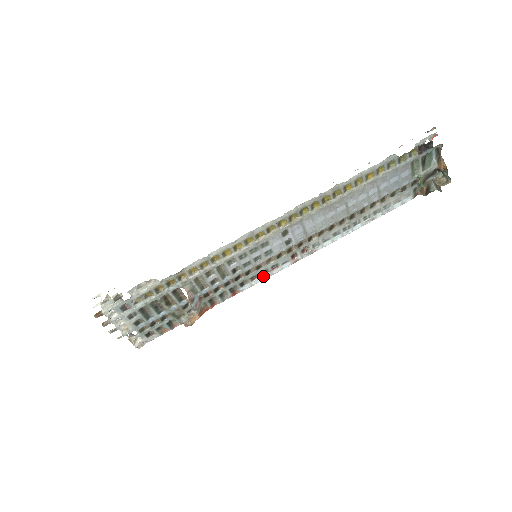
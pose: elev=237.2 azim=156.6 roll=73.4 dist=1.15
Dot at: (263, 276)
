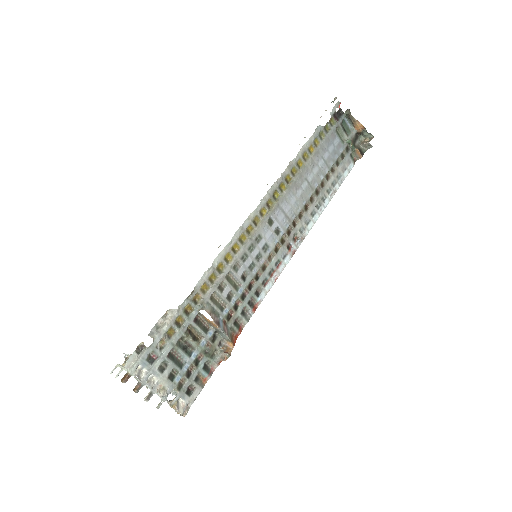
Dot at: (272, 278)
